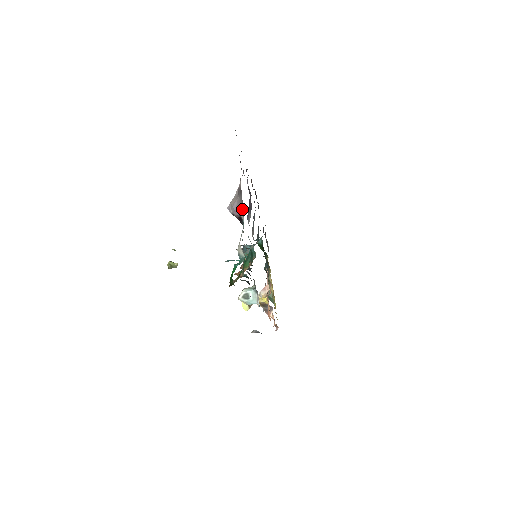
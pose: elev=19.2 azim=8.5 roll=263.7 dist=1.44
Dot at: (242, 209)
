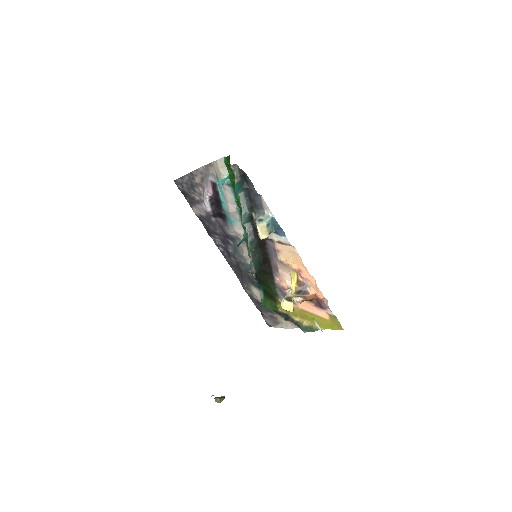
Dot at: (209, 176)
